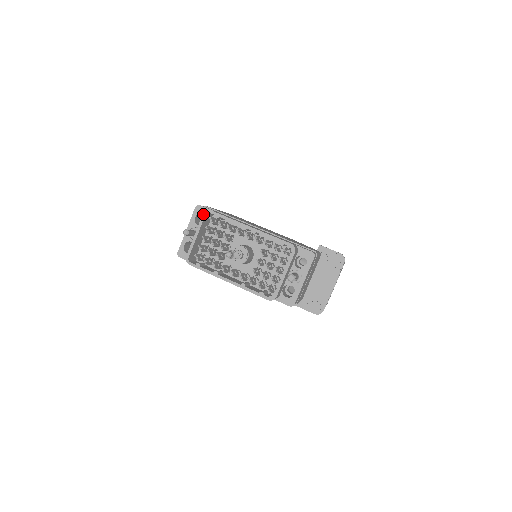
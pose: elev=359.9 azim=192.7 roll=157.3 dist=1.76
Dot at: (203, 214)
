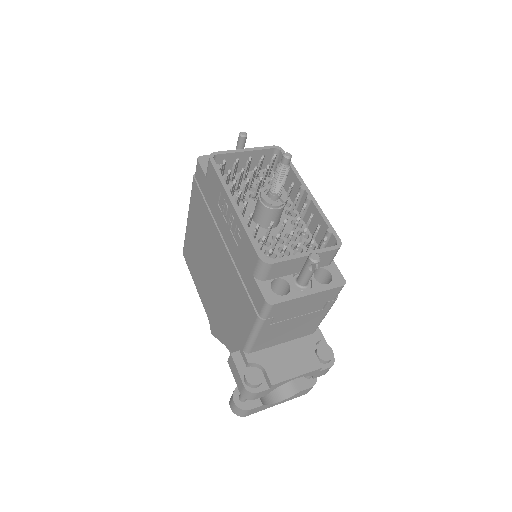
Dot at: (273, 146)
